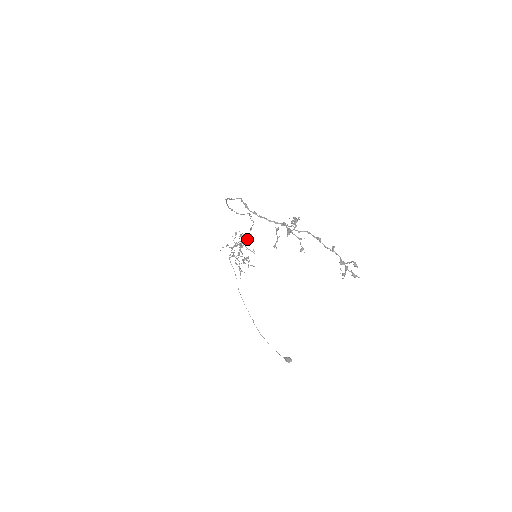
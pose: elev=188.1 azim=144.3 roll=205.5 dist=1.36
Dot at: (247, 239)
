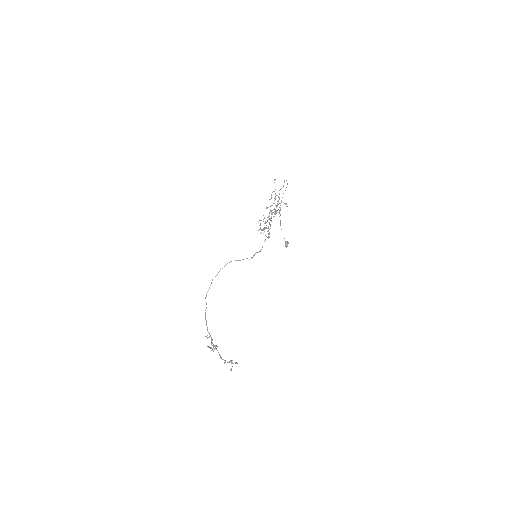
Dot at: (268, 230)
